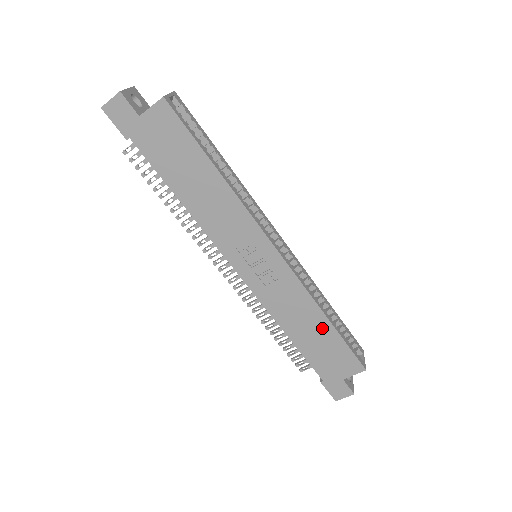
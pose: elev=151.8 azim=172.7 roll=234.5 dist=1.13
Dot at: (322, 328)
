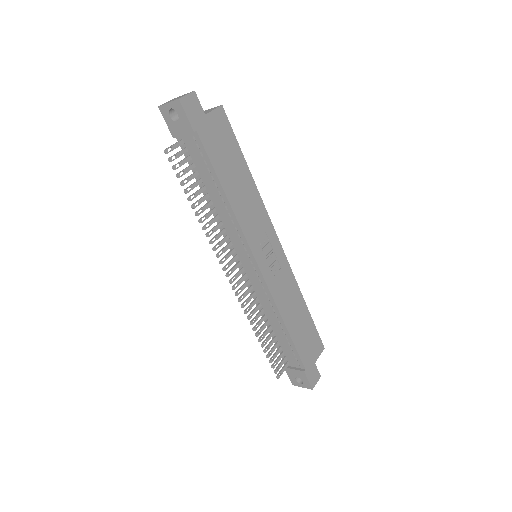
Dot at: (303, 313)
